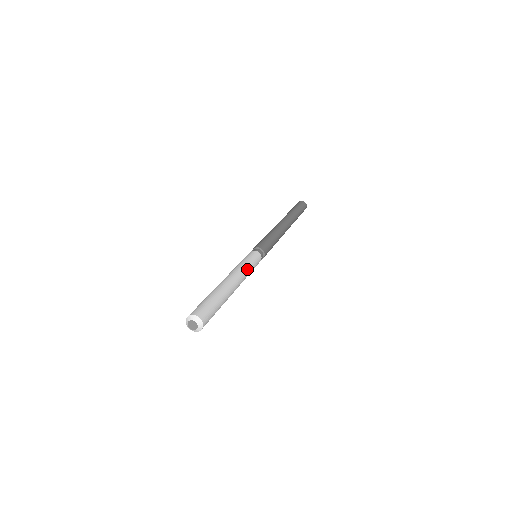
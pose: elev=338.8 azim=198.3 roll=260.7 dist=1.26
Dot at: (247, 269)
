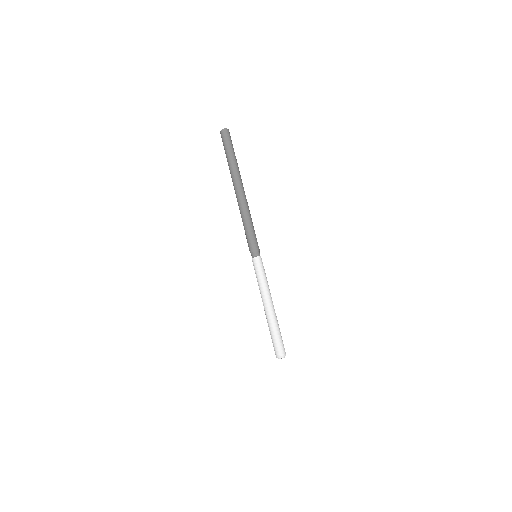
Dot at: (267, 283)
